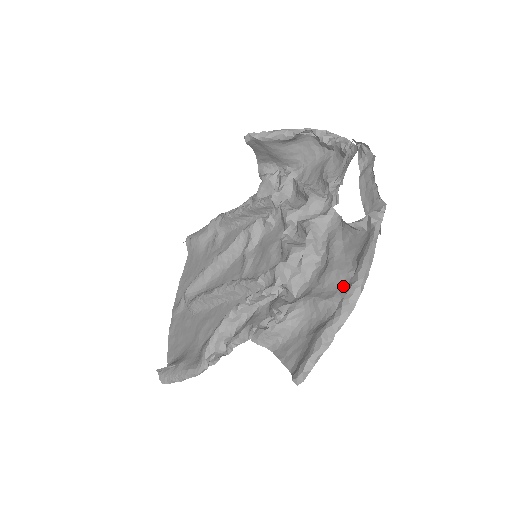
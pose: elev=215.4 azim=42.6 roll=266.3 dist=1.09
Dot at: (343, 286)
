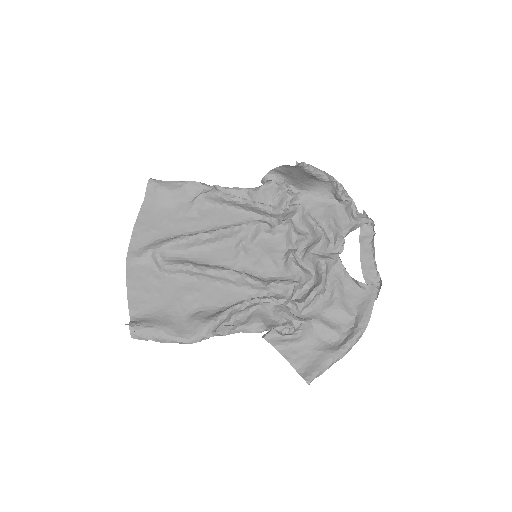
Dot at: (344, 323)
